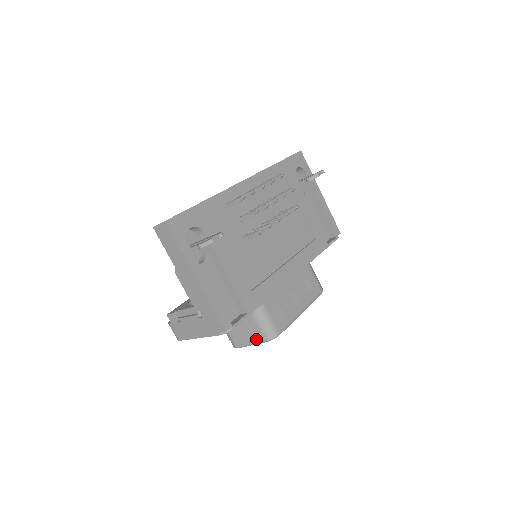
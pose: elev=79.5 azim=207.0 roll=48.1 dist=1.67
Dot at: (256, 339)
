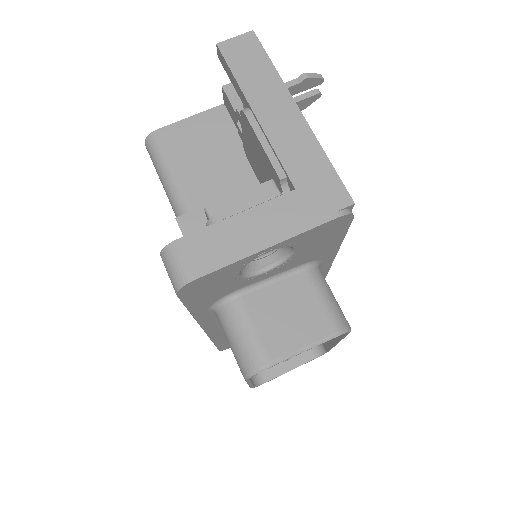
Dot at: (317, 332)
